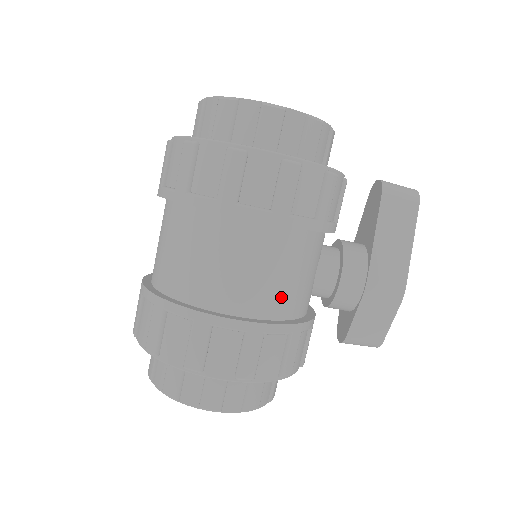
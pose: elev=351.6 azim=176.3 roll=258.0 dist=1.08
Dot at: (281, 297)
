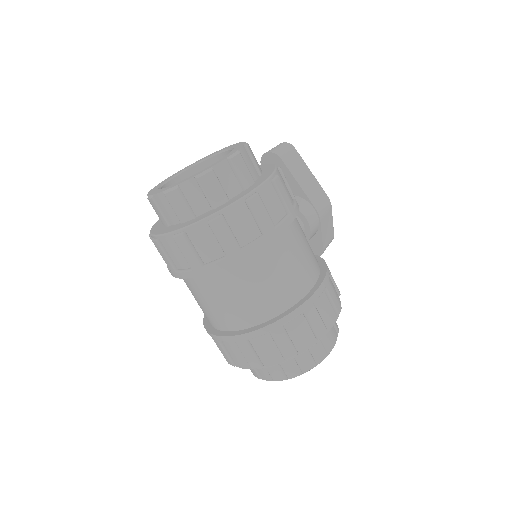
Dot at: (313, 256)
